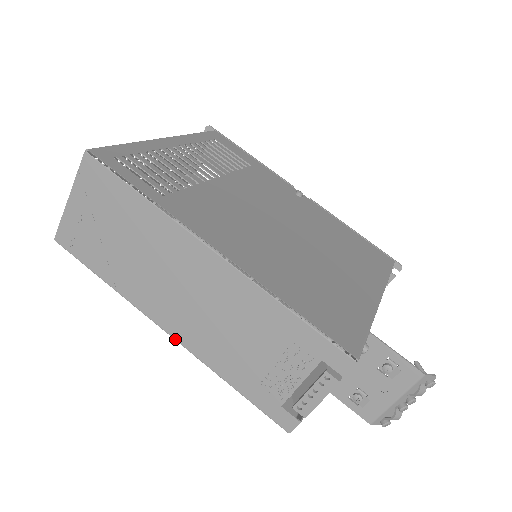
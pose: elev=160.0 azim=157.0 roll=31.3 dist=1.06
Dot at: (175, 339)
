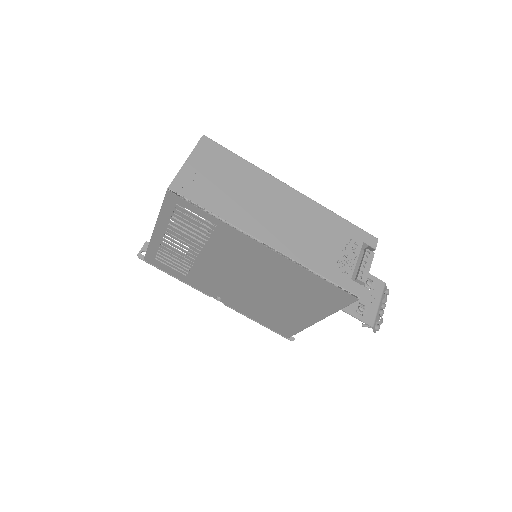
Dot at: (275, 249)
